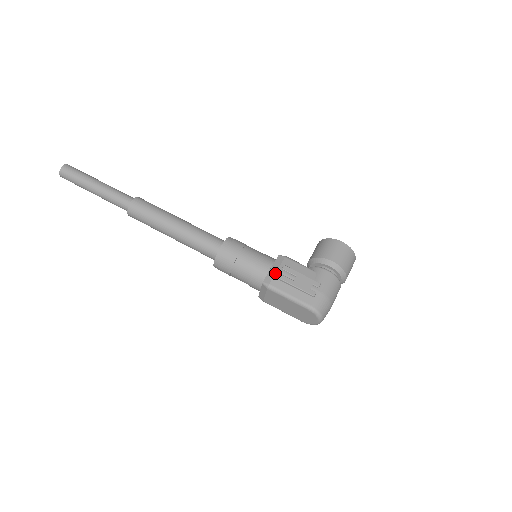
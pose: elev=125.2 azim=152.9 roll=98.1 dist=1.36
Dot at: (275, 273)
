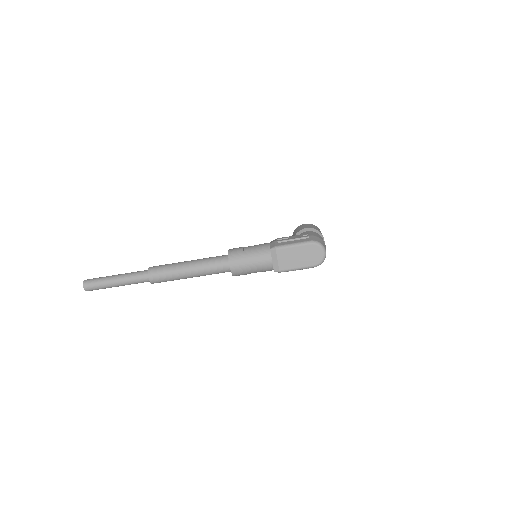
Dot at: (275, 242)
